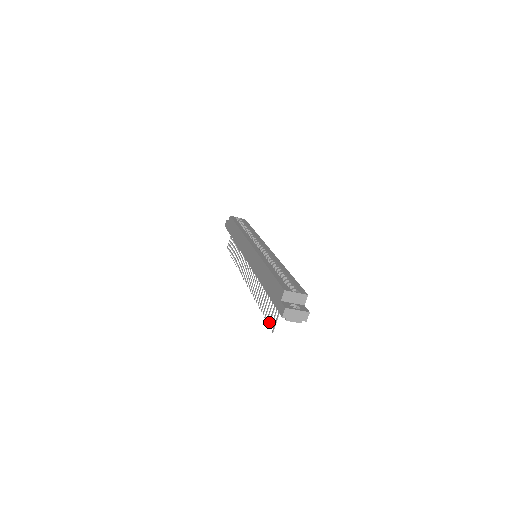
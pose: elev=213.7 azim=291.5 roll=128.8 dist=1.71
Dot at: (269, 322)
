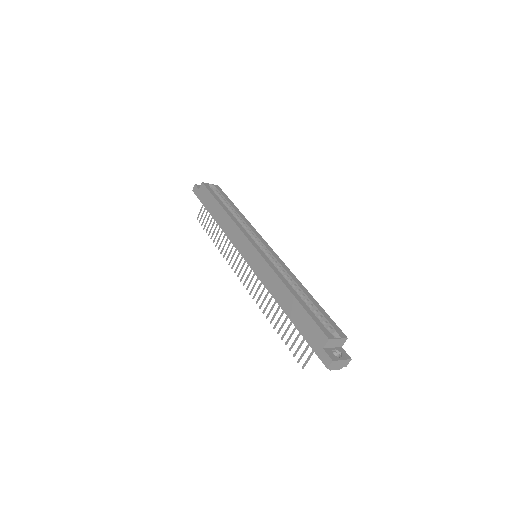
Dot at: (295, 354)
